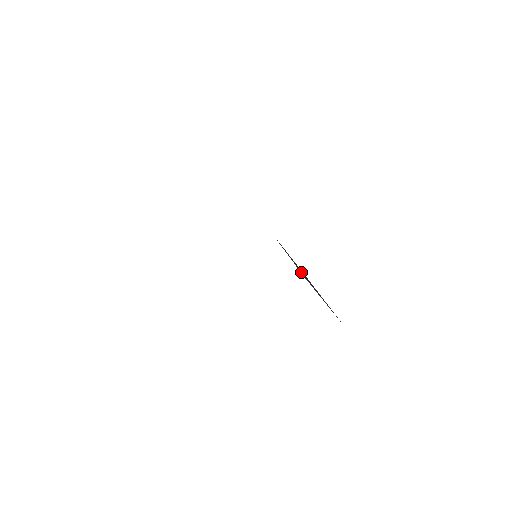
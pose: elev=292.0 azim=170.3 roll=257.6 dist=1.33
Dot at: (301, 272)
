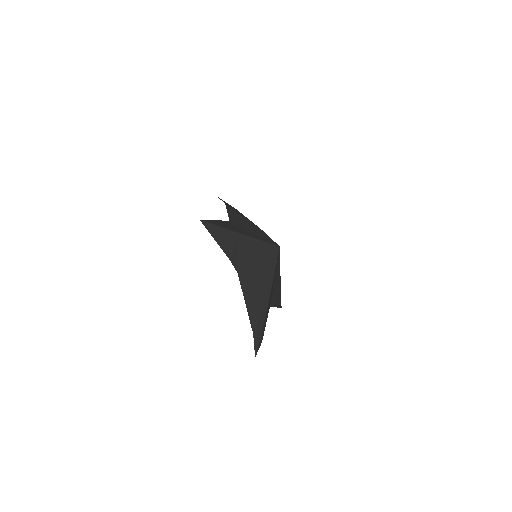
Dot at: (250, 273)
